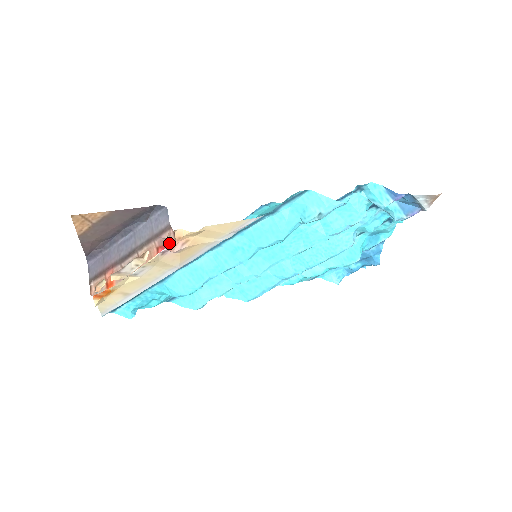
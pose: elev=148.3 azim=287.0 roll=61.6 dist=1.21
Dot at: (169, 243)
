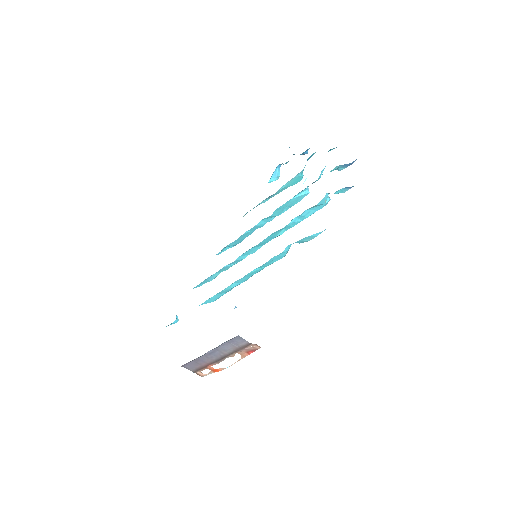
Dot at: (256, 349)
